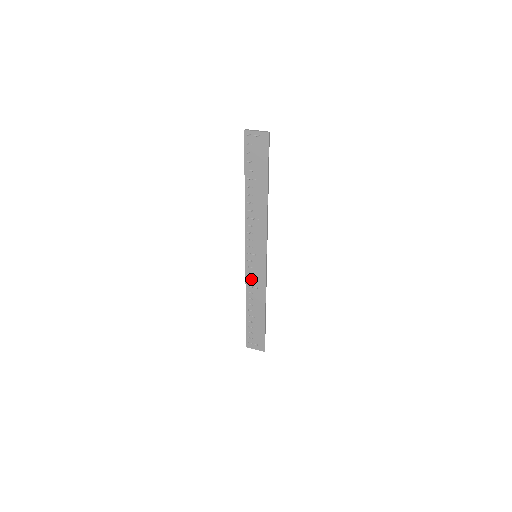
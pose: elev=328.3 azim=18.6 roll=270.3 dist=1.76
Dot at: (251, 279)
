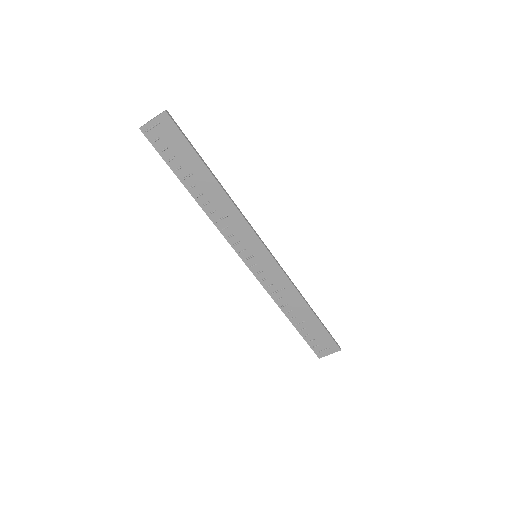
Dot at: (270, 284)
